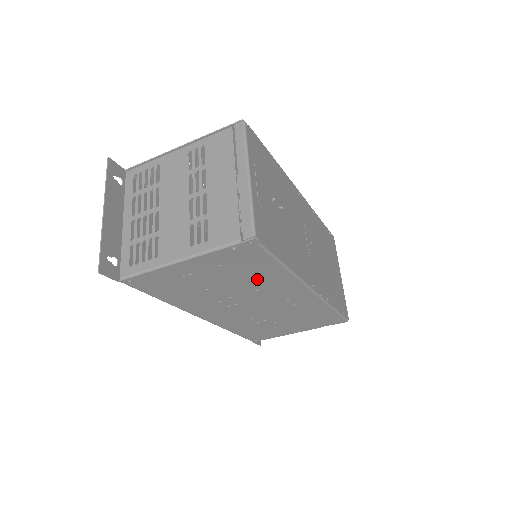
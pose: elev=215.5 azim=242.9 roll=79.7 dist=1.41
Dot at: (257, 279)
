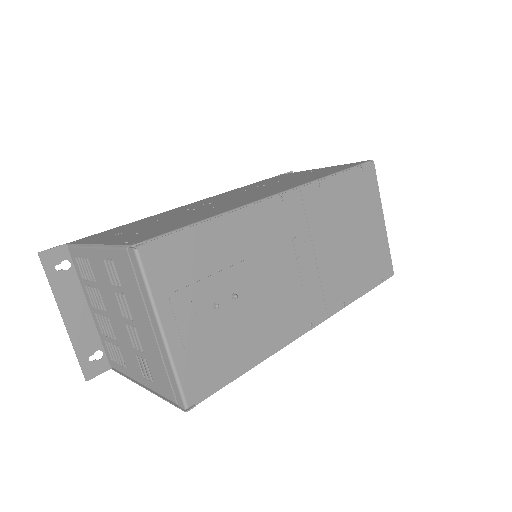
Dot at: occluded
